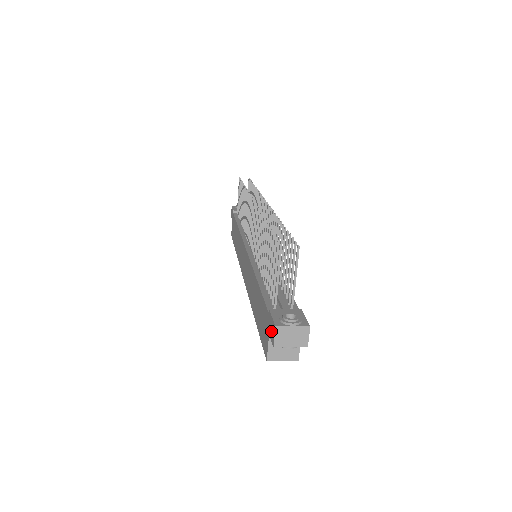
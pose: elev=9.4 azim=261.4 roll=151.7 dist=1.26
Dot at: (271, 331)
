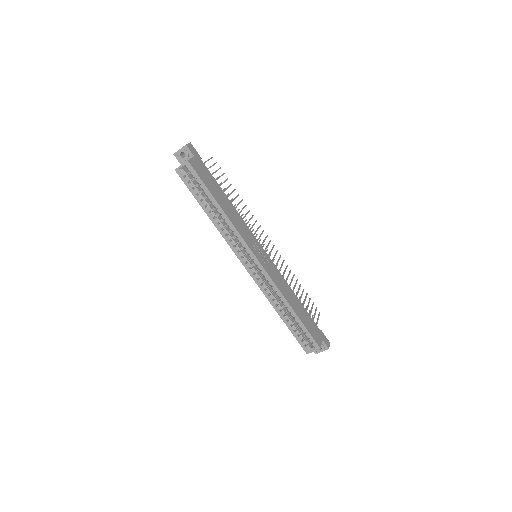
Dot at: (180, 160)
